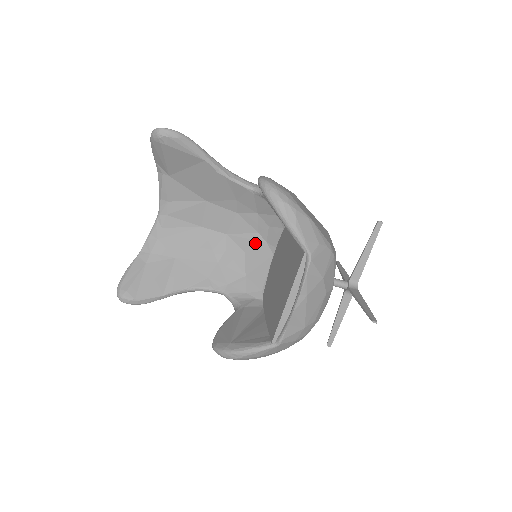
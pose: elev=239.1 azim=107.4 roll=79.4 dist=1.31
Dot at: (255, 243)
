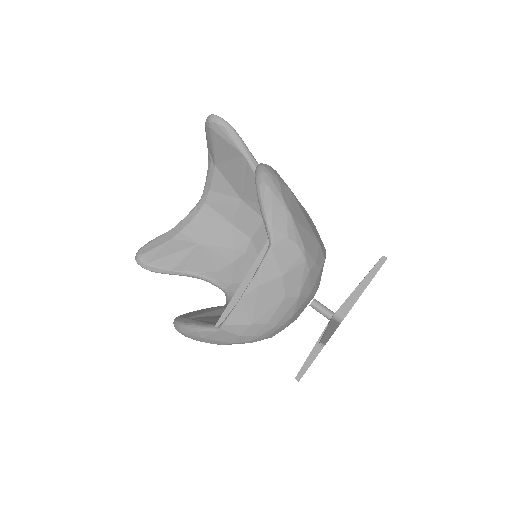
Dot at: occluded
